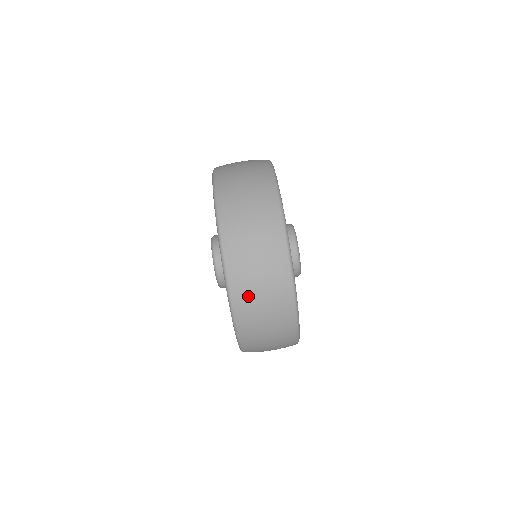
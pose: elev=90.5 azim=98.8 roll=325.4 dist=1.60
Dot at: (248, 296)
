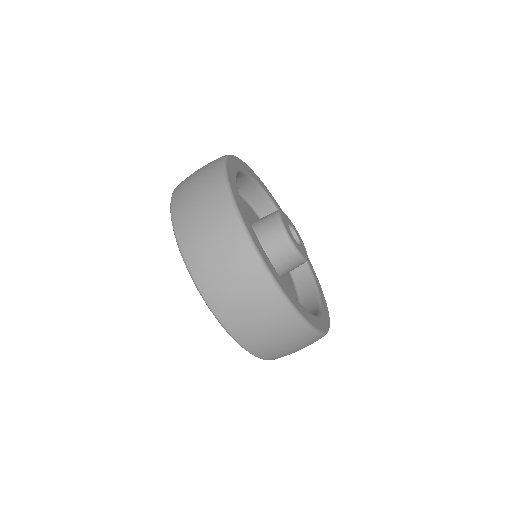
Dot at: (249, 331)
